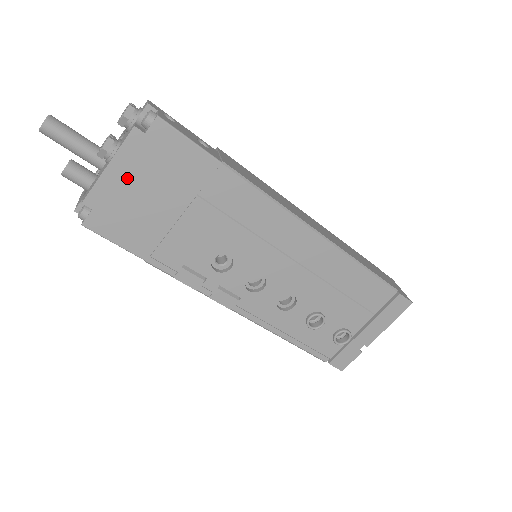
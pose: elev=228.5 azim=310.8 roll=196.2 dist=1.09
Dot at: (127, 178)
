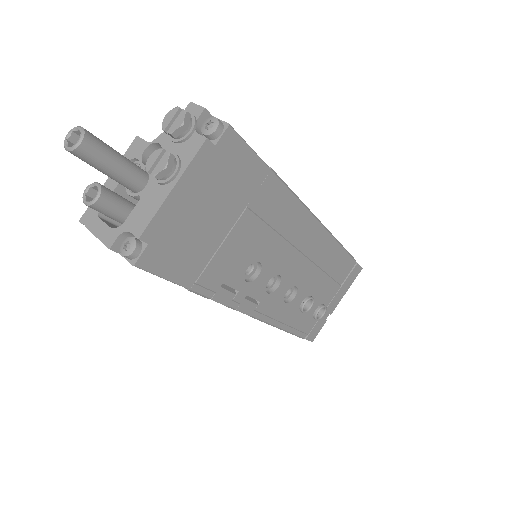
Dot at: (189, 200)
